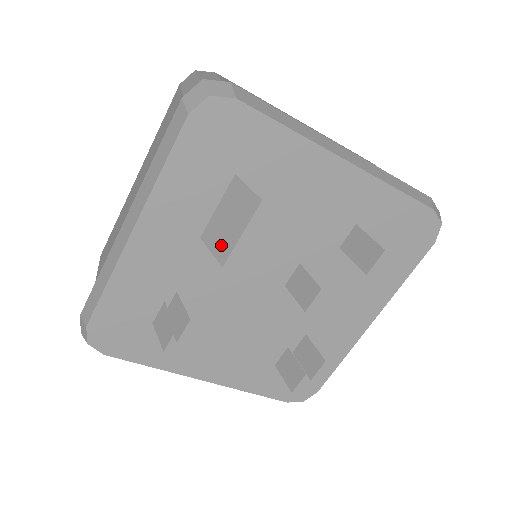
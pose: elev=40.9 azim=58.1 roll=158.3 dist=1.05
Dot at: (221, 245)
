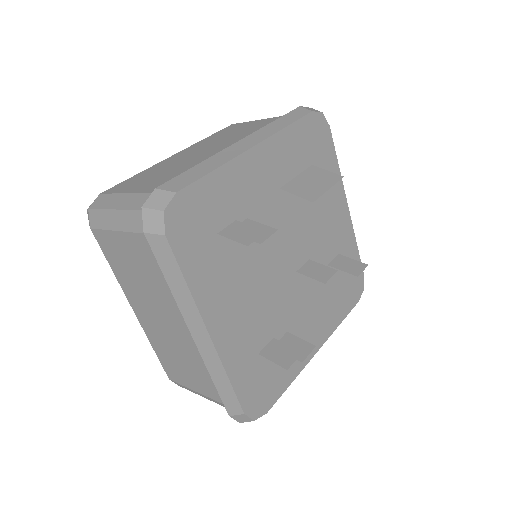
Dot at: (308, 192)
